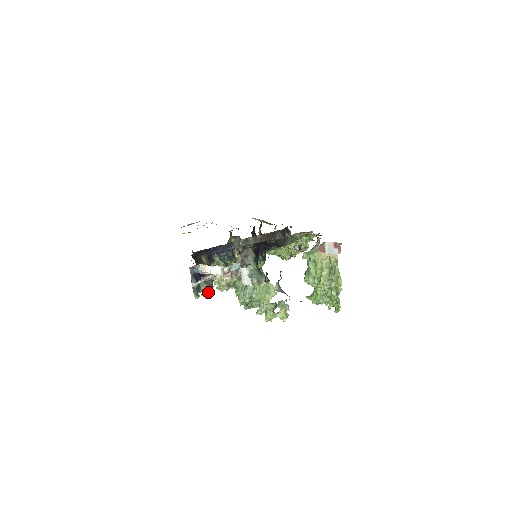
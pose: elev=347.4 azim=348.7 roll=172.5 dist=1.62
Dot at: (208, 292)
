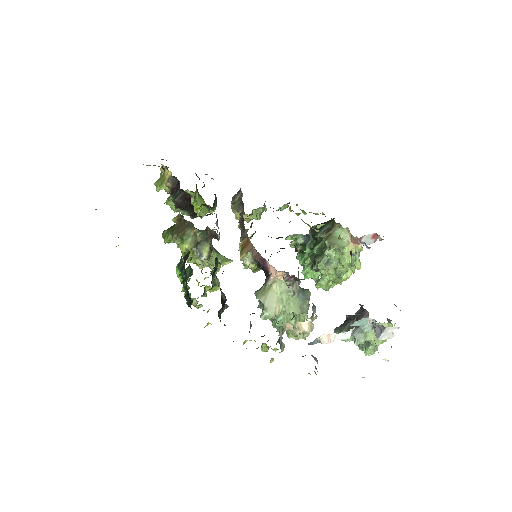
Dot at: occluded
